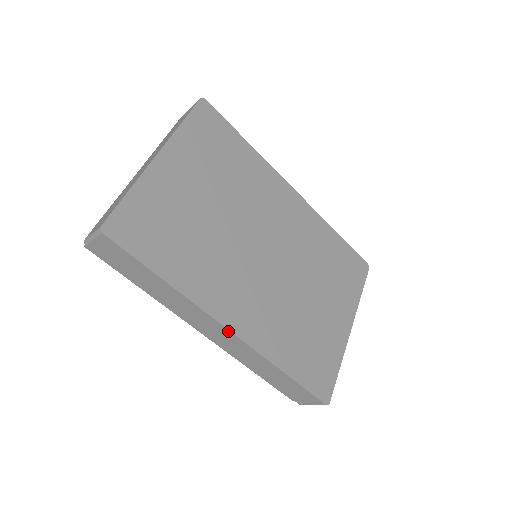
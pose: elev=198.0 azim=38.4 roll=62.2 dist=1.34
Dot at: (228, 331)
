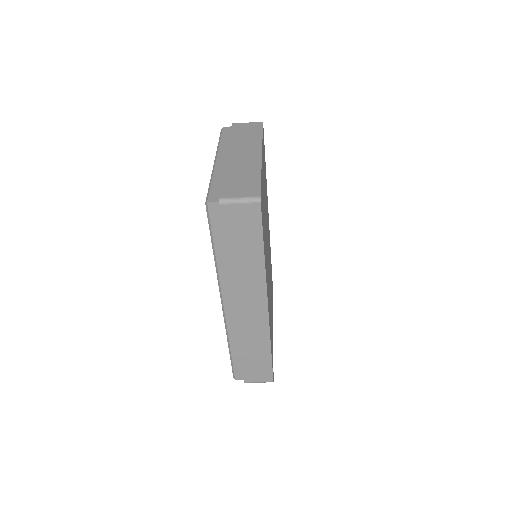
Dot at: (266, 308)
